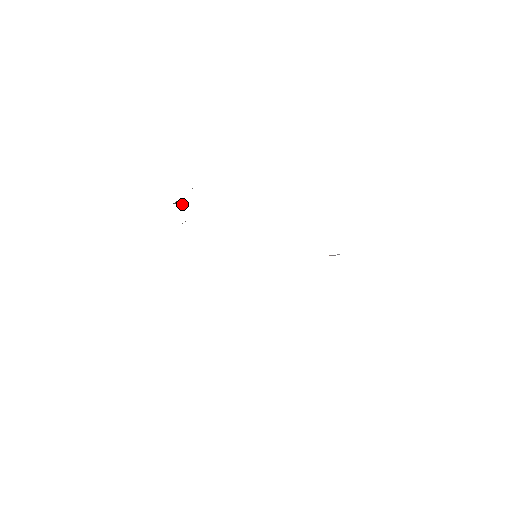
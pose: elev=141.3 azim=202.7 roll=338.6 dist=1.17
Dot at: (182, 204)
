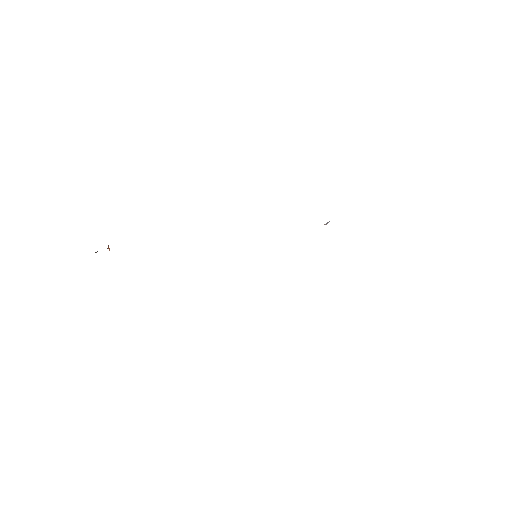
Dot at: occluded
